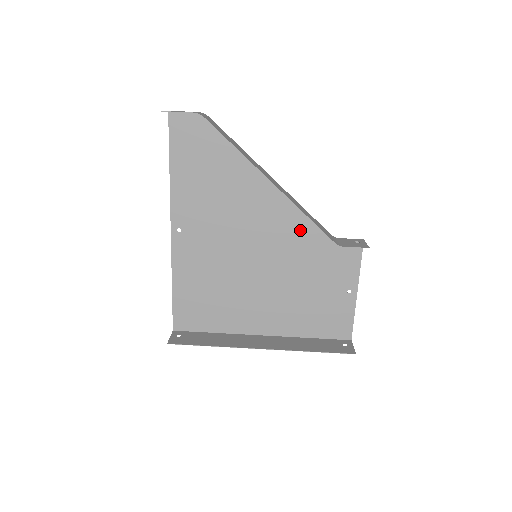
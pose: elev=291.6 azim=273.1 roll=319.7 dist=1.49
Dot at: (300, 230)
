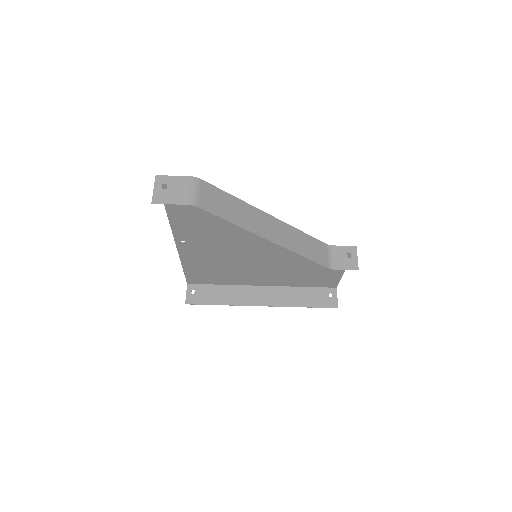
Dot at: occluded
